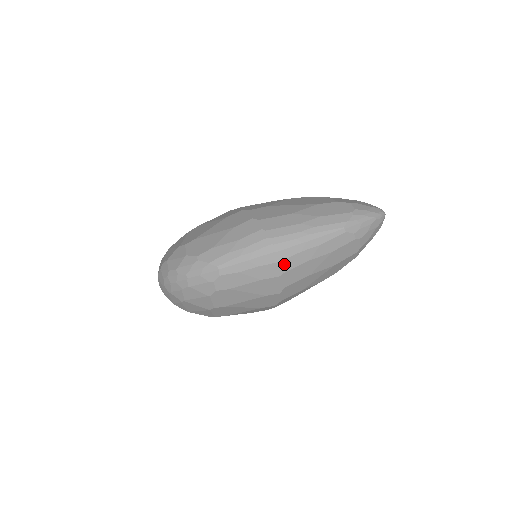
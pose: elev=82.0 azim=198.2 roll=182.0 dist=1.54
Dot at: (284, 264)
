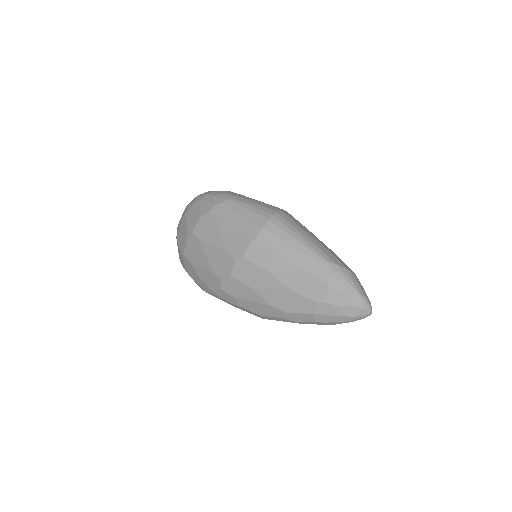
Dot at: (263, 234)
